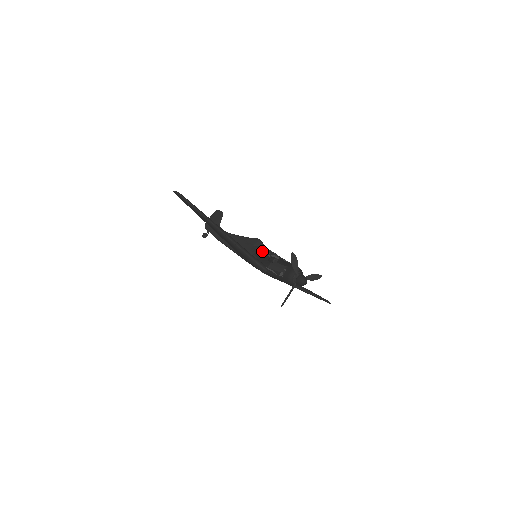
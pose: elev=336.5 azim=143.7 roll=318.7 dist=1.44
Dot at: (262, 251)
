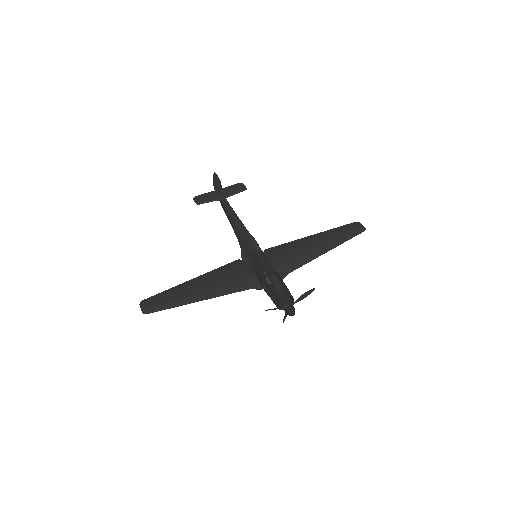
Dot at: (256, 262)
